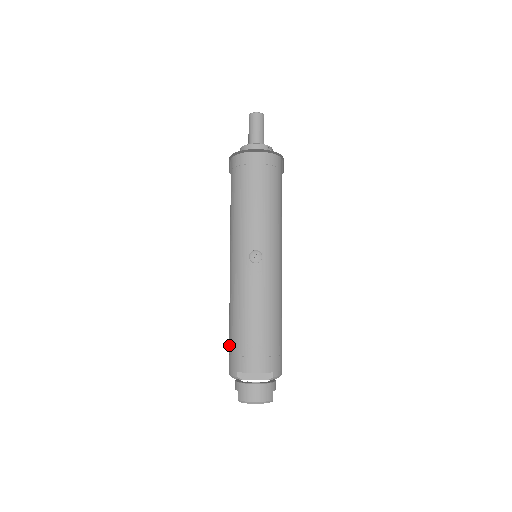
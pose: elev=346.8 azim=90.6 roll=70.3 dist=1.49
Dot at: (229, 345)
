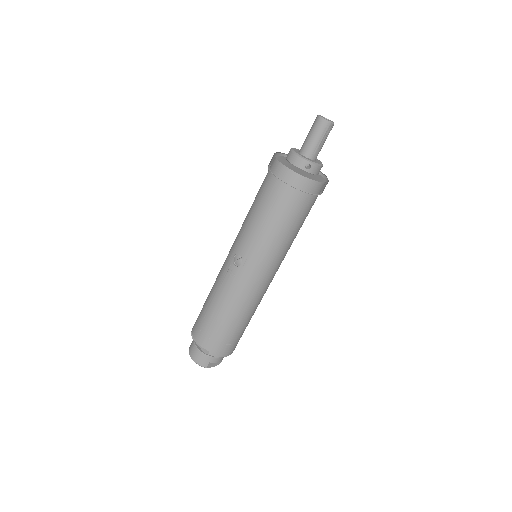
Dot at: occluded
